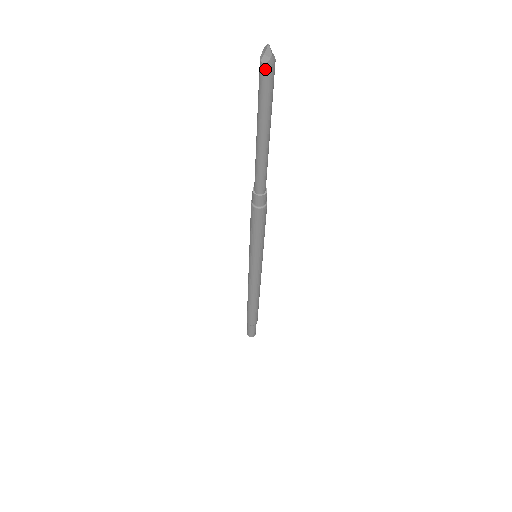
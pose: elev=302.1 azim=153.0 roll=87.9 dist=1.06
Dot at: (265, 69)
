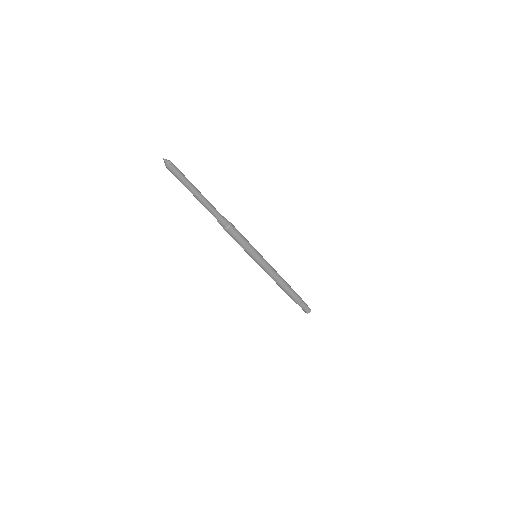
Dot at: (168, 169)
